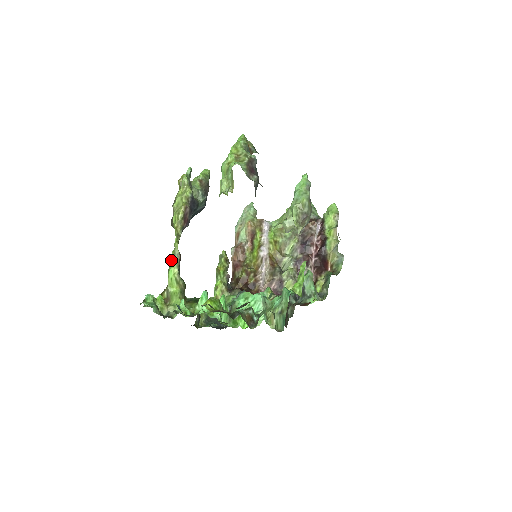
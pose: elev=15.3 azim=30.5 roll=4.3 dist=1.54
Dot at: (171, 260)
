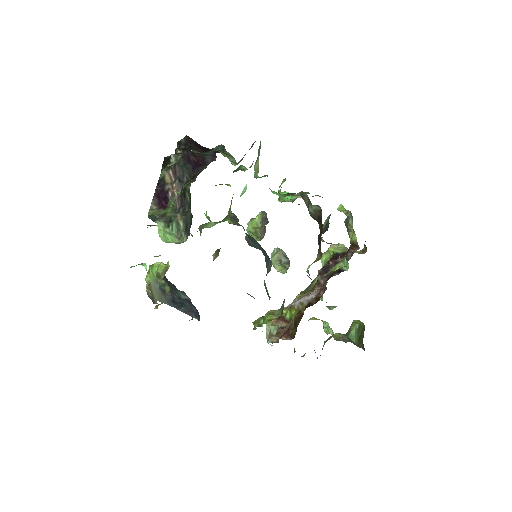
Dot at: (152, 270)
